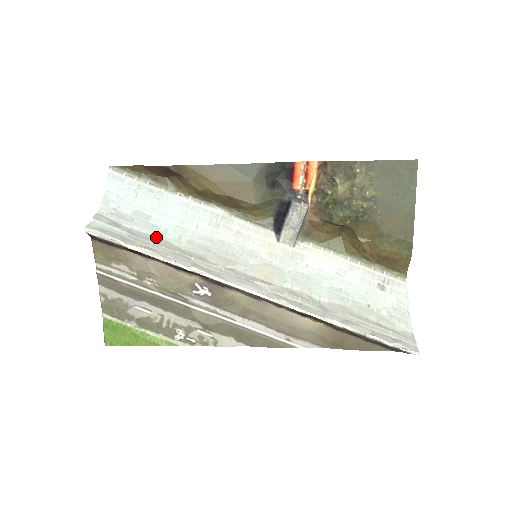
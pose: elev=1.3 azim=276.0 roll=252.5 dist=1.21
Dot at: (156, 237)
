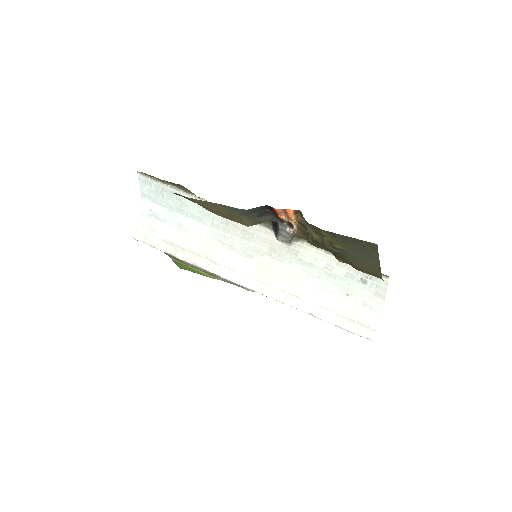
Dot at: (183, 236)
